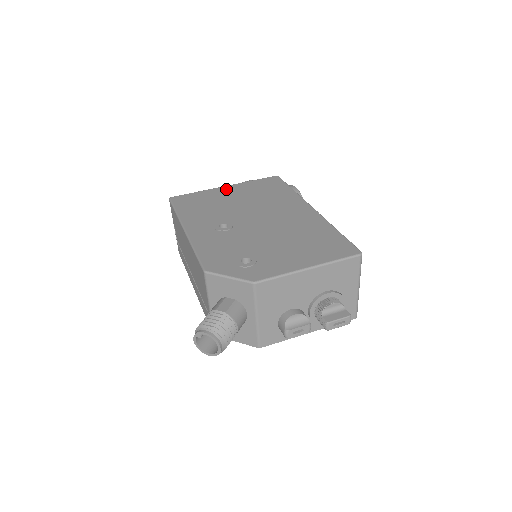
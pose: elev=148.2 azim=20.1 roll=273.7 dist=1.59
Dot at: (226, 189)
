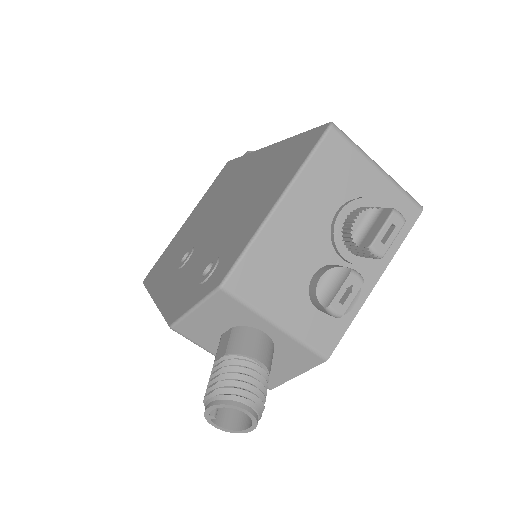
Dot at: (186, 222)
